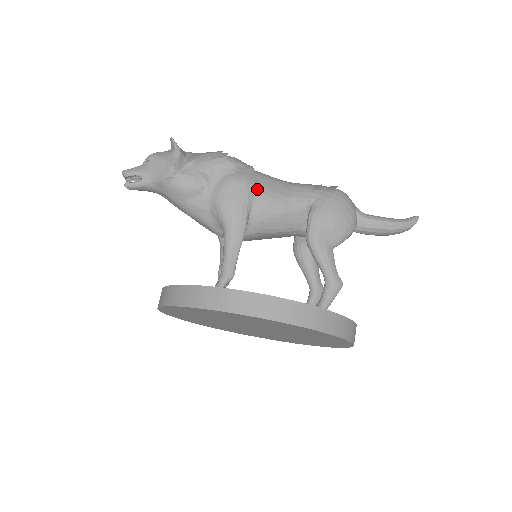
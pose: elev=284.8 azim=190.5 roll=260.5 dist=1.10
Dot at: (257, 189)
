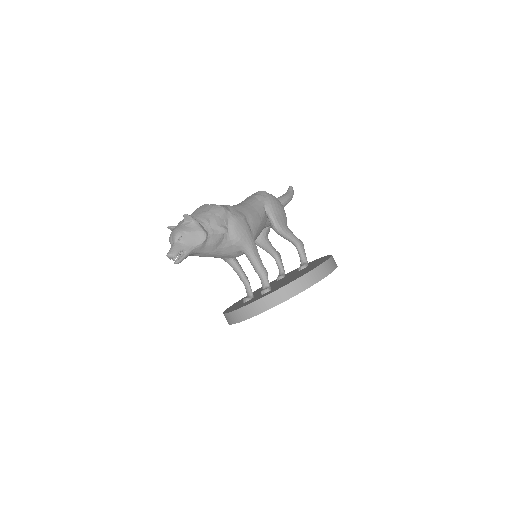
Dot at: (245, 217)
